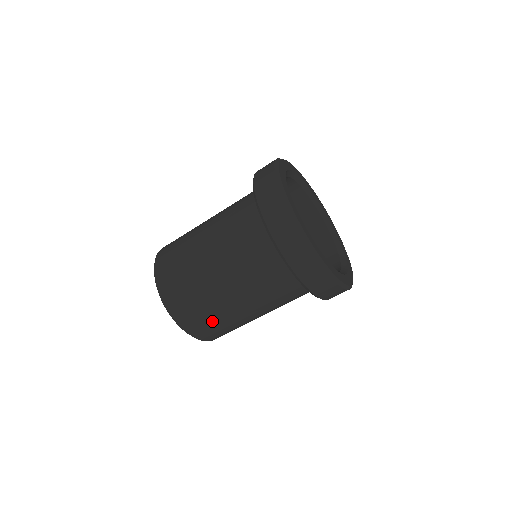
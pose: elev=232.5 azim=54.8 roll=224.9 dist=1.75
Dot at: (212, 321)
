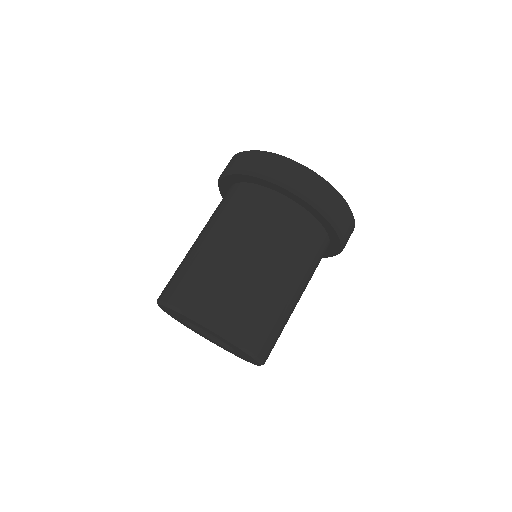
Dot at: (186, 273)
